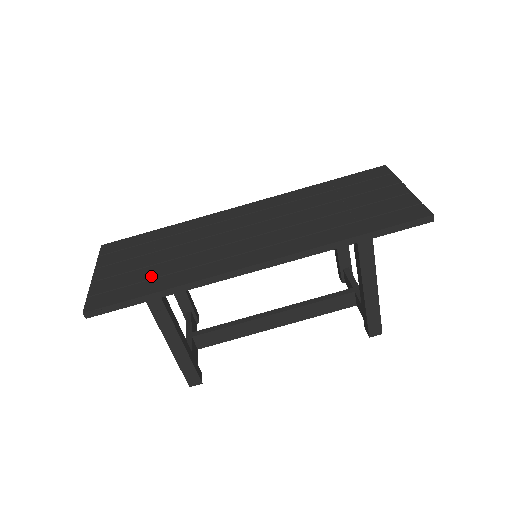
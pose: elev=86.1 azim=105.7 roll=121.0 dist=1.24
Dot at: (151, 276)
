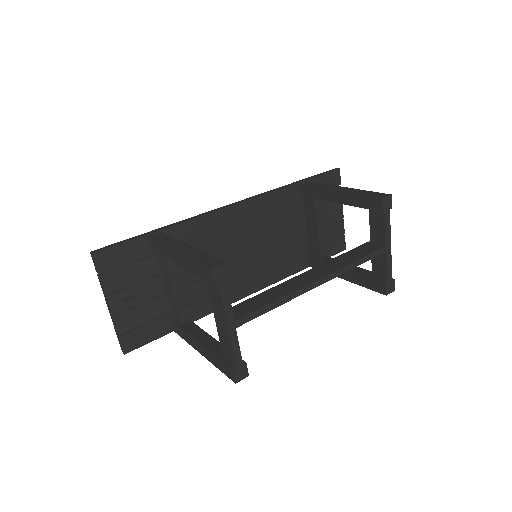
Dot at: occluded
